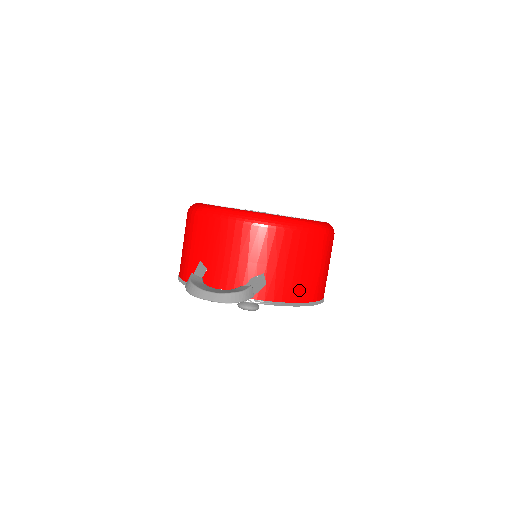
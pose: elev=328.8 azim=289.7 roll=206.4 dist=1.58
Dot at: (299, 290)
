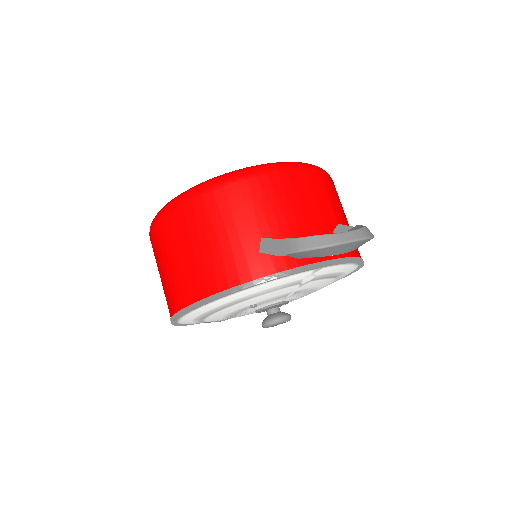
Dot at: occluded
